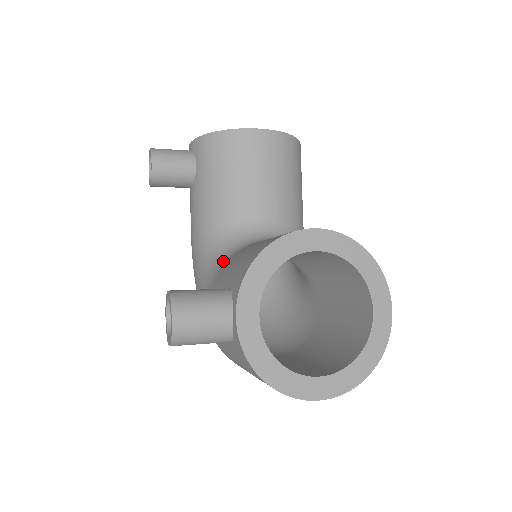
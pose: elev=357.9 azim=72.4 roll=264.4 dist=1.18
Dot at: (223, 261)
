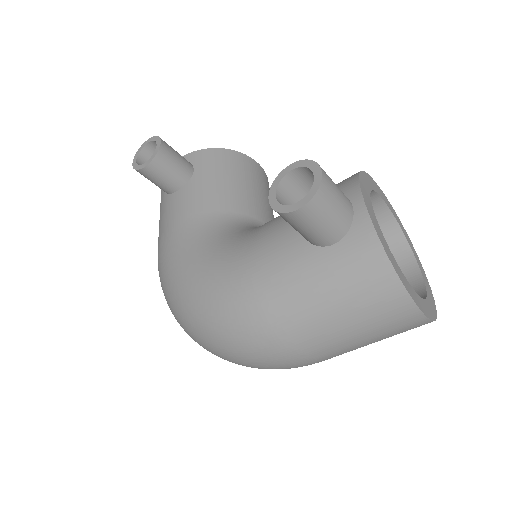
Dot at: (252, 229)
